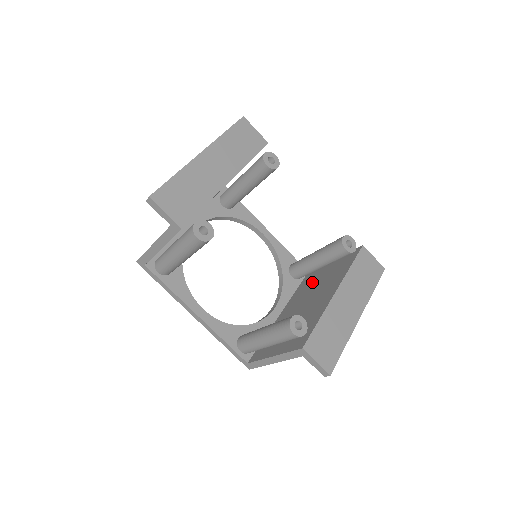
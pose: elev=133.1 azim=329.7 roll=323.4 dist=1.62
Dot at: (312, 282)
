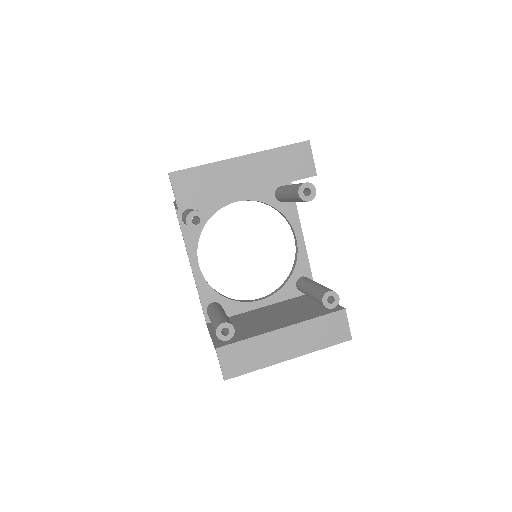
Dot at: (299, 303)
